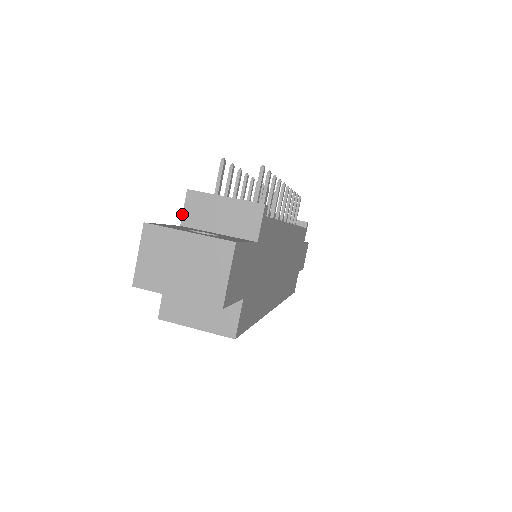
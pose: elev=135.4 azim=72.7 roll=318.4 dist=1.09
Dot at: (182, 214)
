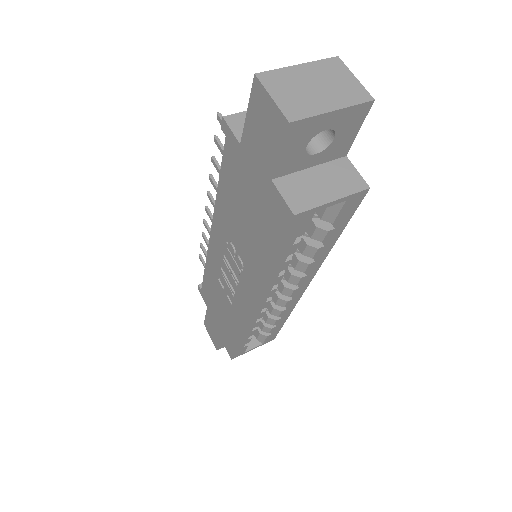
Dot at: (234, 135)
